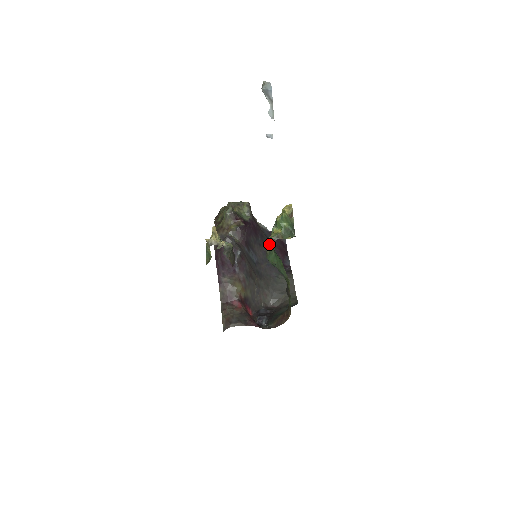
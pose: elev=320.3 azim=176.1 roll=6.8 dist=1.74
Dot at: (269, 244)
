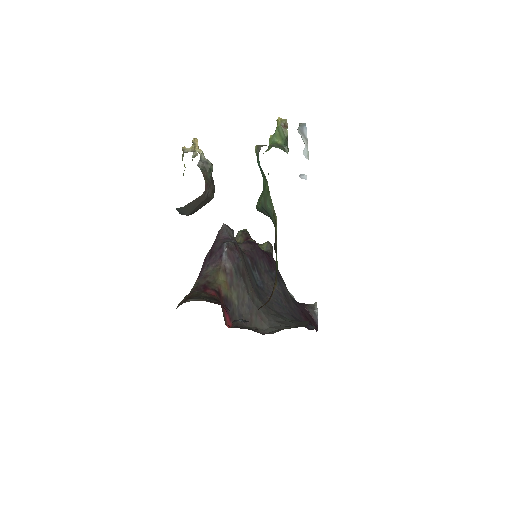
Dot at: (288, 293)
